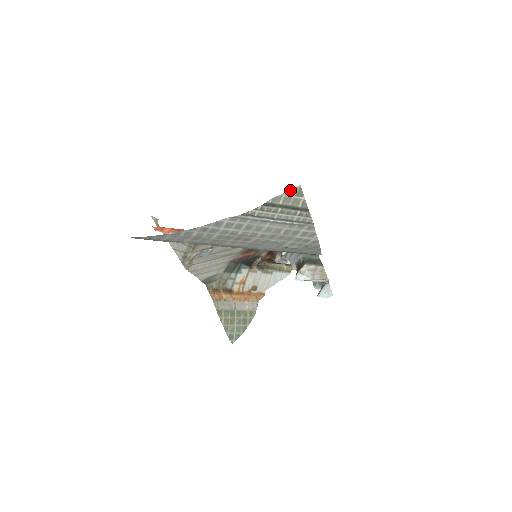
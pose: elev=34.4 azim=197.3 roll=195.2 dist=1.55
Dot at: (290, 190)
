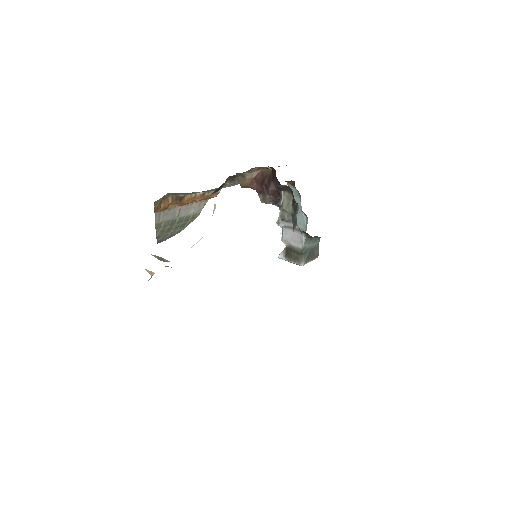
Dot at: occluded
